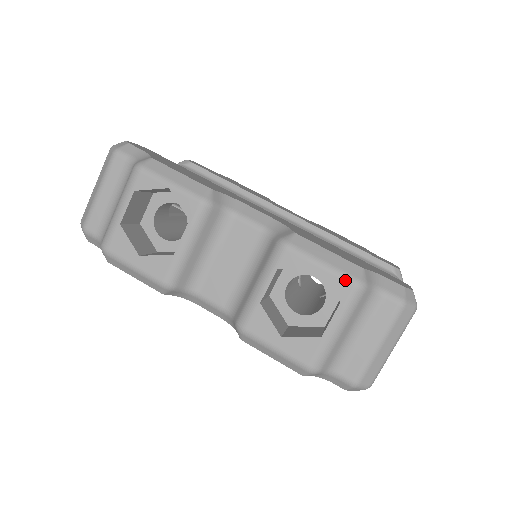
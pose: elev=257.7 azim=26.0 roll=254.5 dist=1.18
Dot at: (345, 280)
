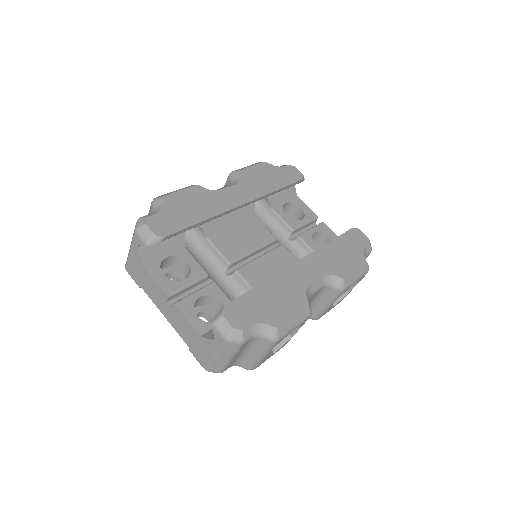
Dot at: occluded
